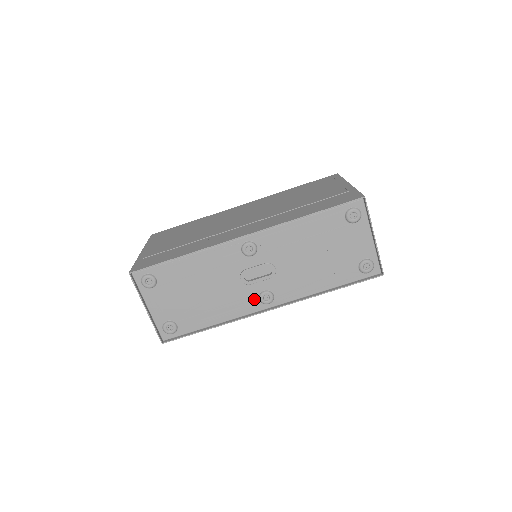
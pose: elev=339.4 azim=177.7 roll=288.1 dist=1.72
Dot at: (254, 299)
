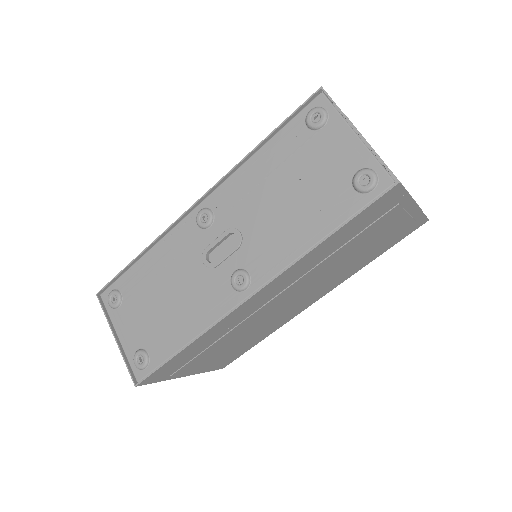
Dot at: (226, 288)
